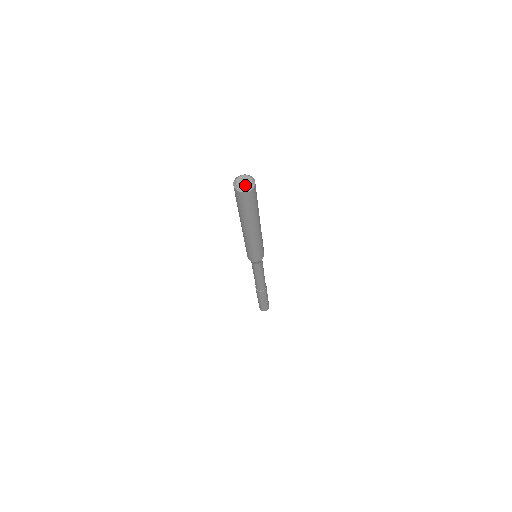
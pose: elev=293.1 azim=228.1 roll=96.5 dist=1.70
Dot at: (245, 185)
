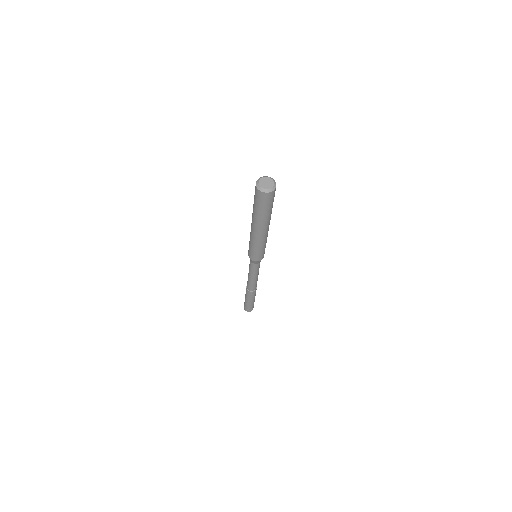
Dot at: (264, 185)
